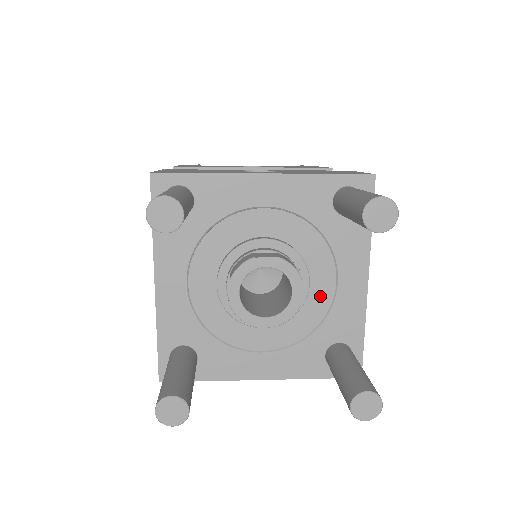
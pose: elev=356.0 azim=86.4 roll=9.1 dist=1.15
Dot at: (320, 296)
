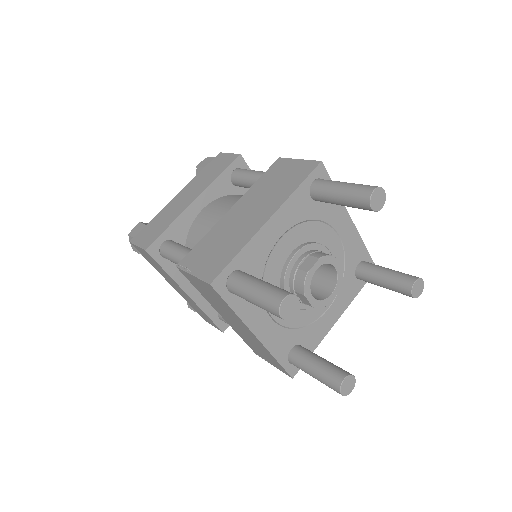
Dot at: (317, 309)
